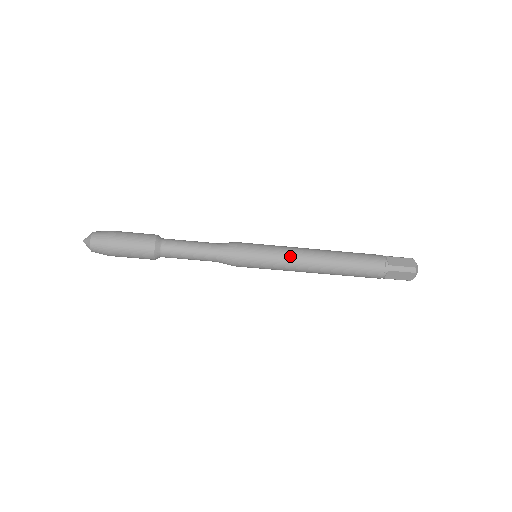
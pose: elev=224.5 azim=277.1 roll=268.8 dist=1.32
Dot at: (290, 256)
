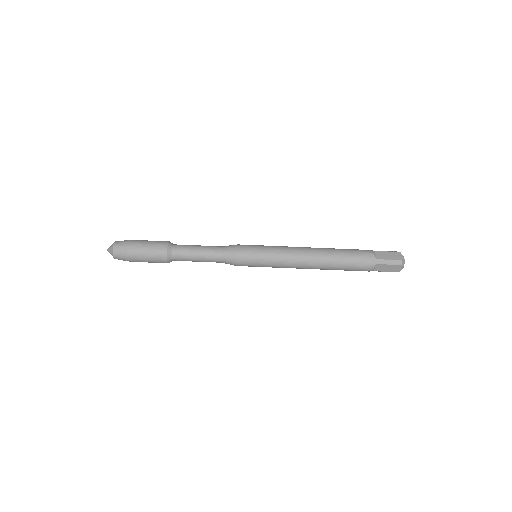
Dot at: (285, 255)
